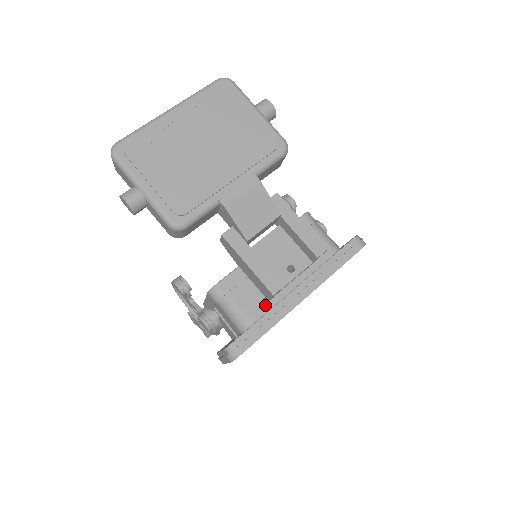
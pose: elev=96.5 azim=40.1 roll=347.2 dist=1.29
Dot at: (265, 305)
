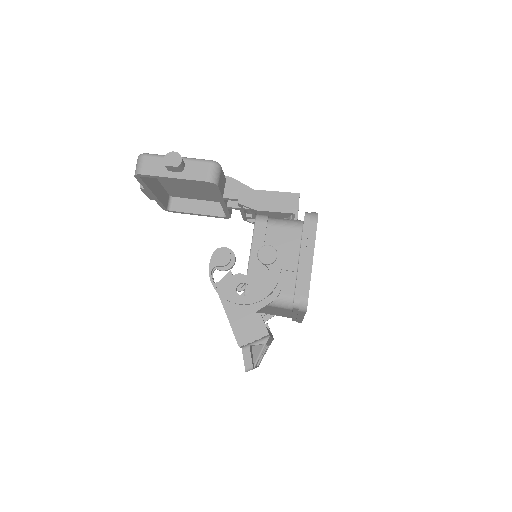
Dot at: occluded
